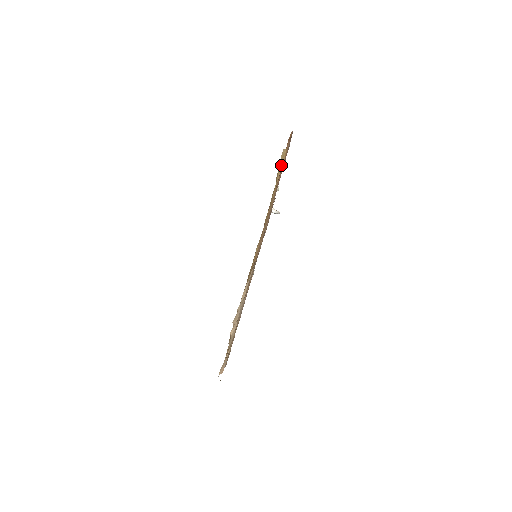
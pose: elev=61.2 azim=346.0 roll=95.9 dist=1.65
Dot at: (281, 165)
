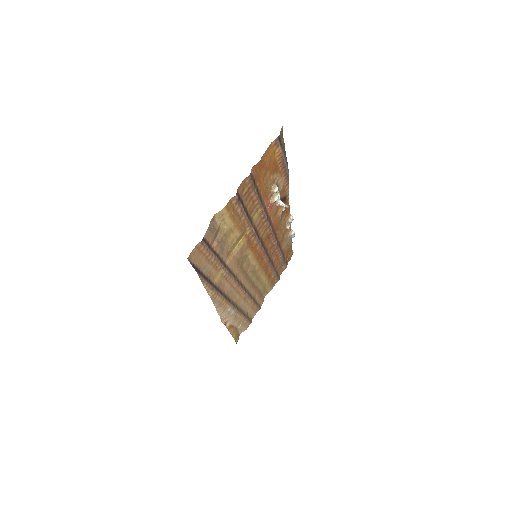
Dot at: (226, 218)
